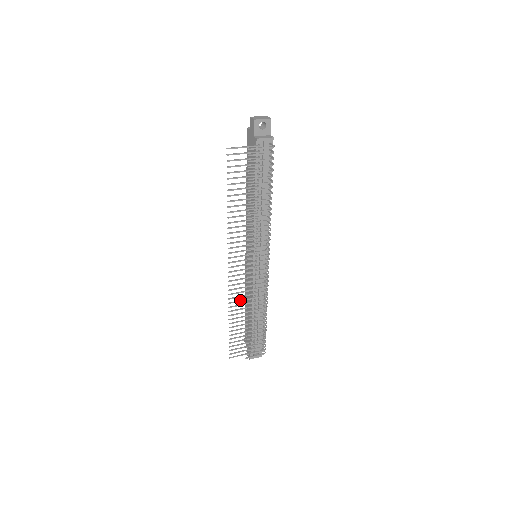
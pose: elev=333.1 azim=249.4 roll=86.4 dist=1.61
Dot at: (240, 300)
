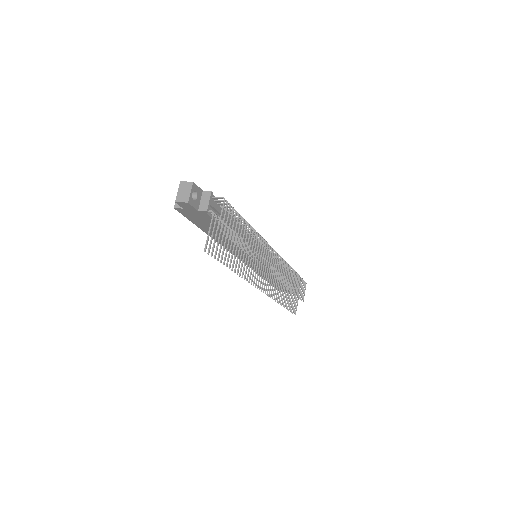
Dot at: (277, 289)
